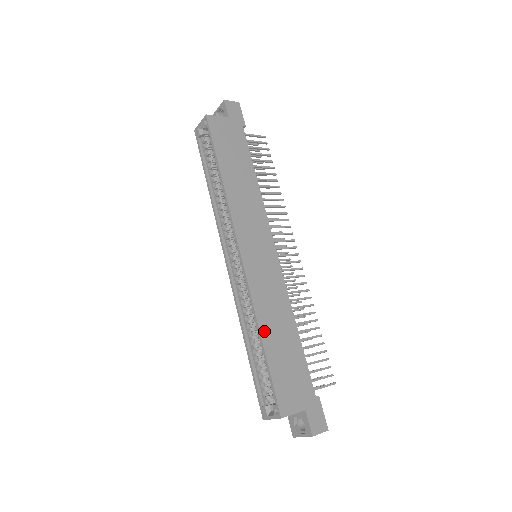
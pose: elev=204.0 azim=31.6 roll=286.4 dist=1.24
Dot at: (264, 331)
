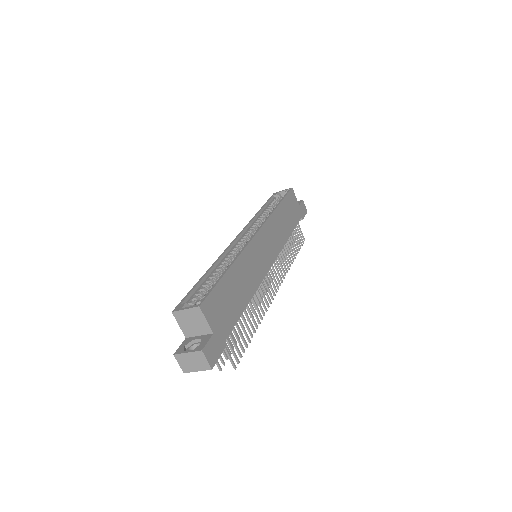
Dot at: (235, 268)
